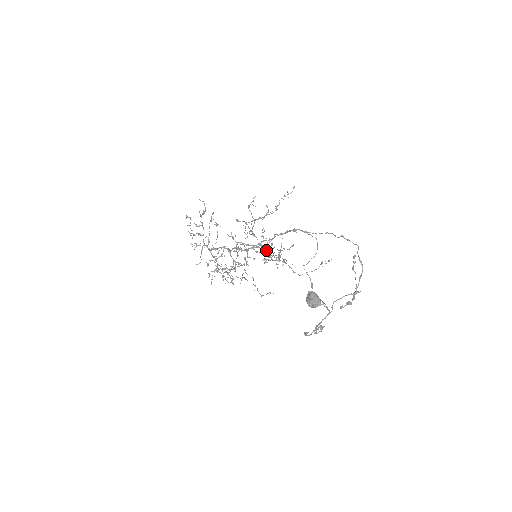
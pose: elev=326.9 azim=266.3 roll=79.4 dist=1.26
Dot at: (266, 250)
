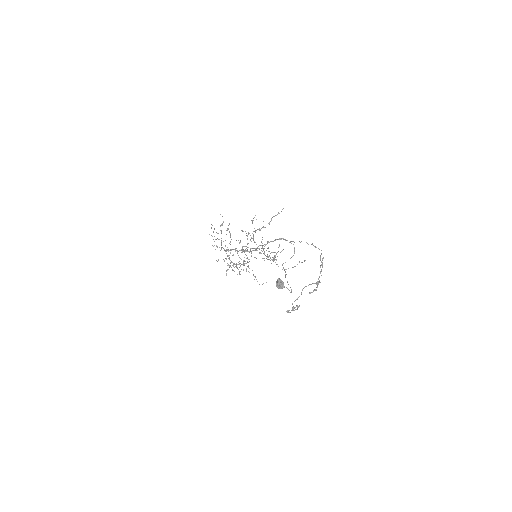
Dot at: occluded
